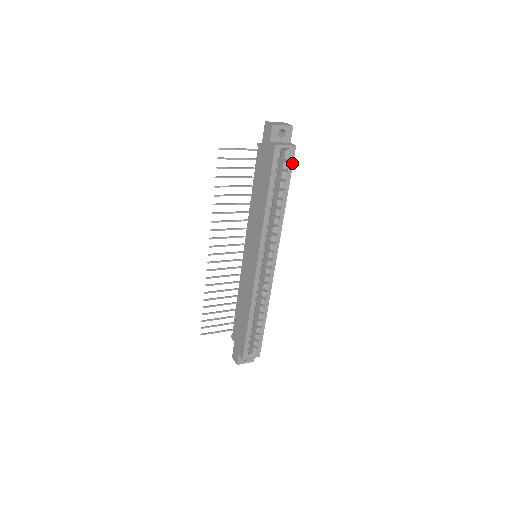
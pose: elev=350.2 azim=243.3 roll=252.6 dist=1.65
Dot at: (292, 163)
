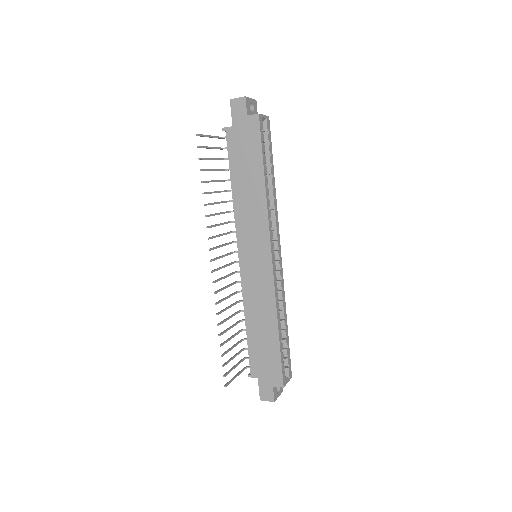
Dot at: (270, 135)
